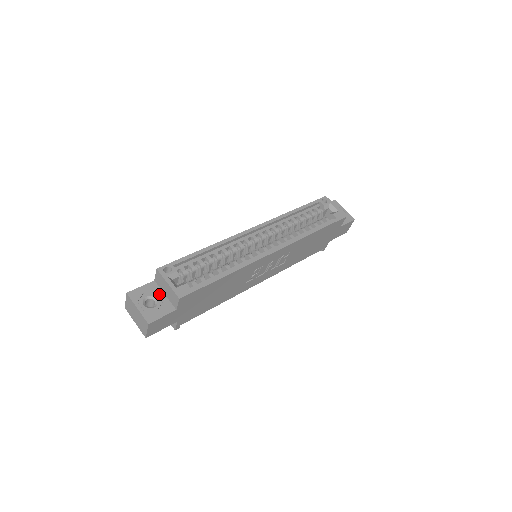
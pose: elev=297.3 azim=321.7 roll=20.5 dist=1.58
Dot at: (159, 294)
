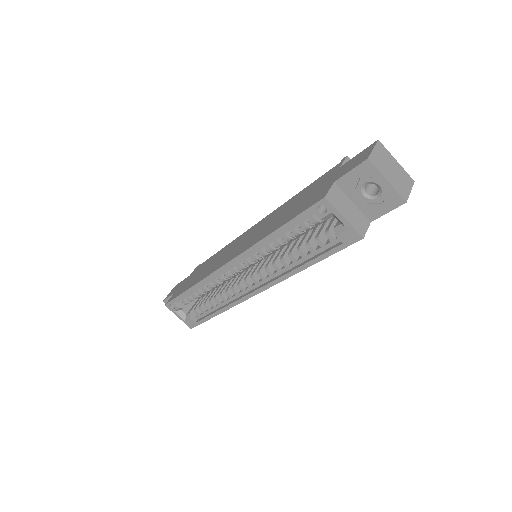
Dot at: occluded
